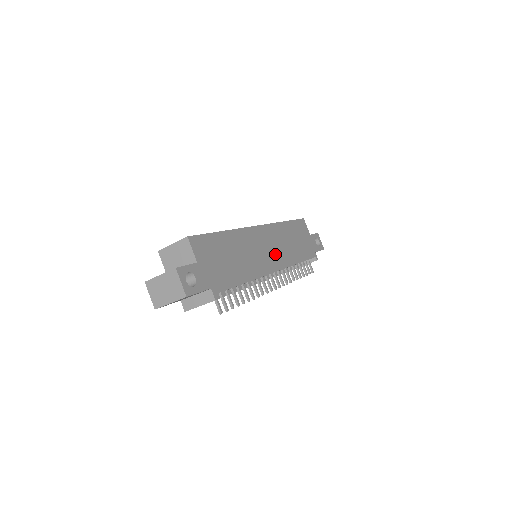
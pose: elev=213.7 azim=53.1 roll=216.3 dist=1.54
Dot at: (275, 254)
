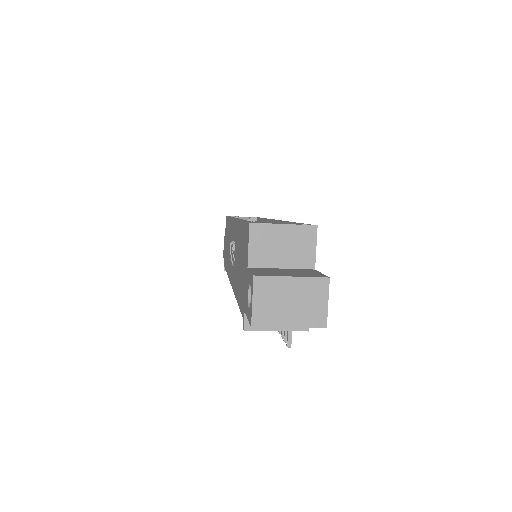
Dot at: occluded
